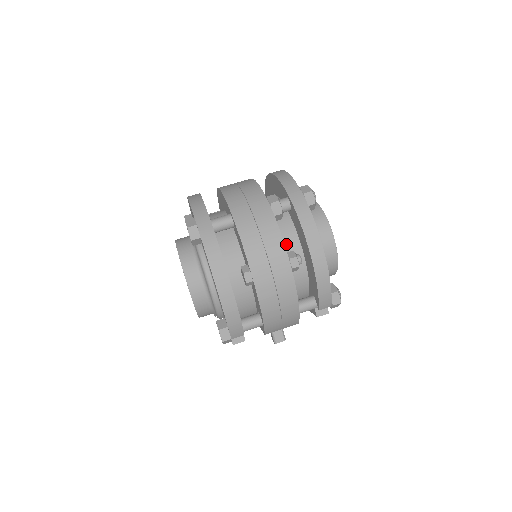
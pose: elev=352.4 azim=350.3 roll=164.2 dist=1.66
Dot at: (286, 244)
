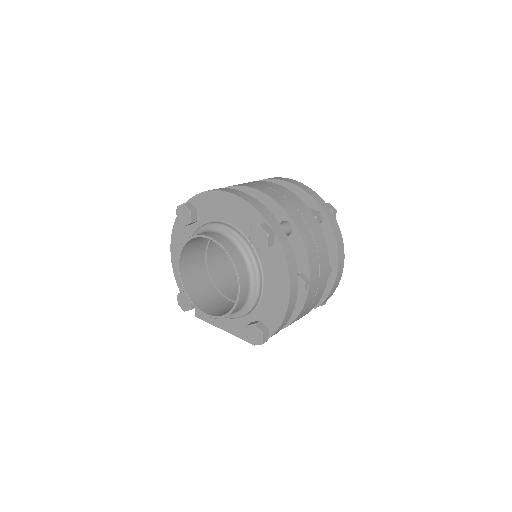
Dot at: occluded
